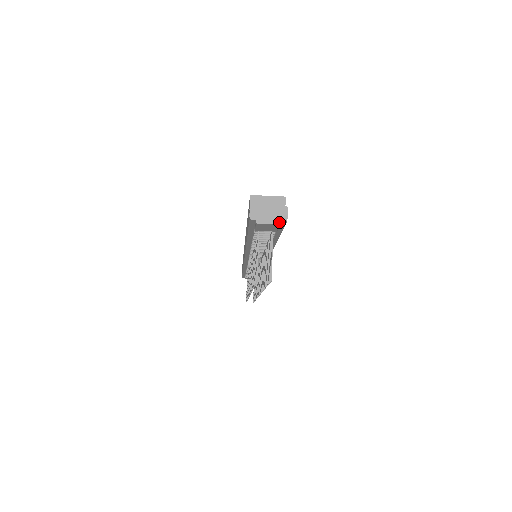
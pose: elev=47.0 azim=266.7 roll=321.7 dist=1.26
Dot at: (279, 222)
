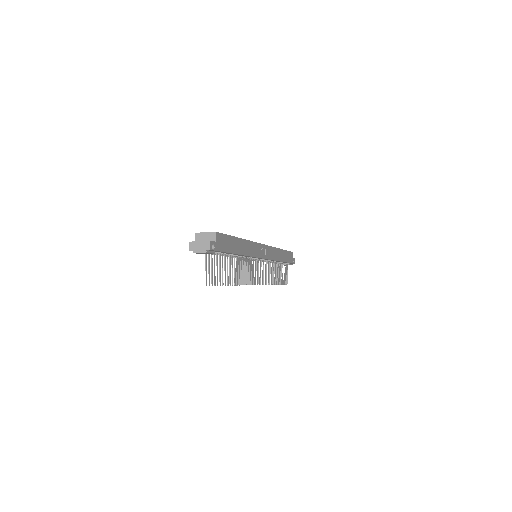
Dot at: (206, 251)
